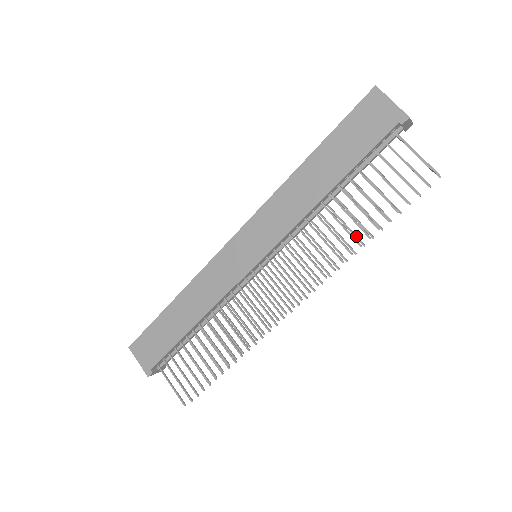
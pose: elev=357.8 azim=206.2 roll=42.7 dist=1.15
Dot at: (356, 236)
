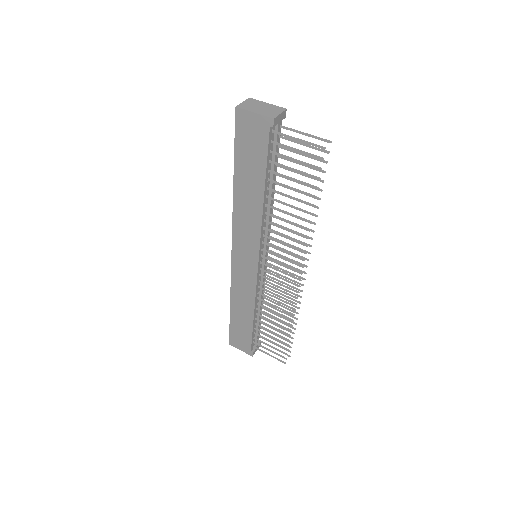
Dot at: occluded
